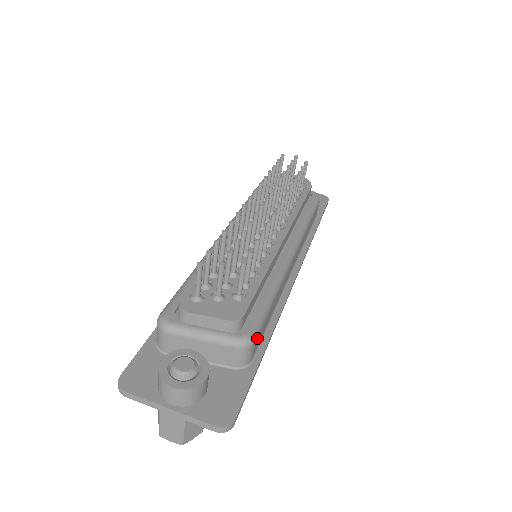
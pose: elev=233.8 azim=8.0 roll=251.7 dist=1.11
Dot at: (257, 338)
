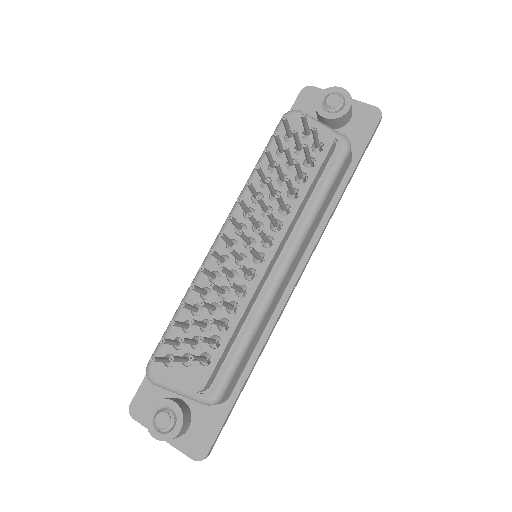
Dot at: (226, 391)
